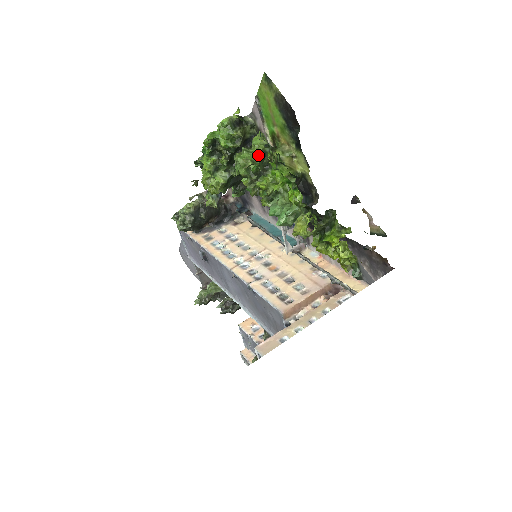
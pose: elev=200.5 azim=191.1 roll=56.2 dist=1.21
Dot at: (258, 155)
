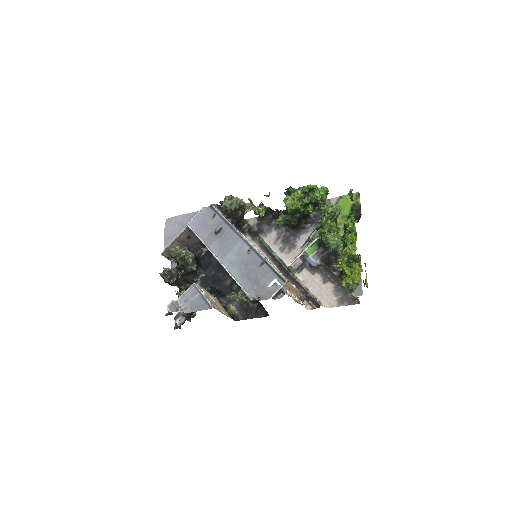
Dot at: (340, 212)
